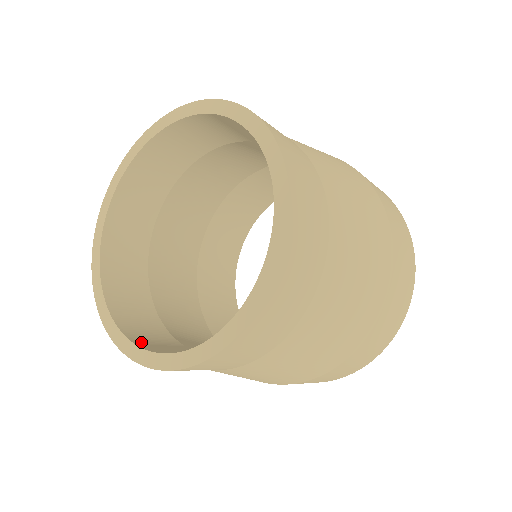
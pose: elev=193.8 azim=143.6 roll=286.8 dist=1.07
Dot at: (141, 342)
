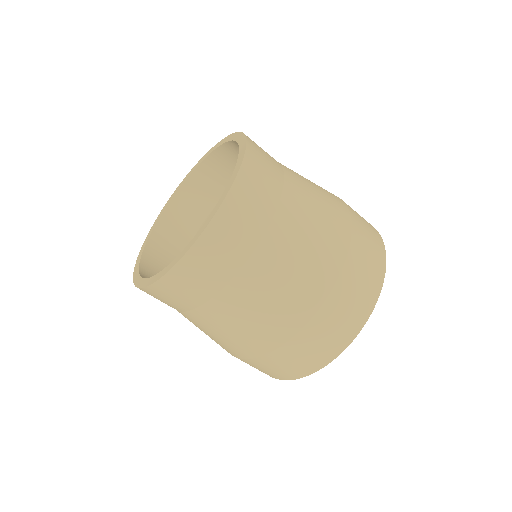
Dot at: occluded
